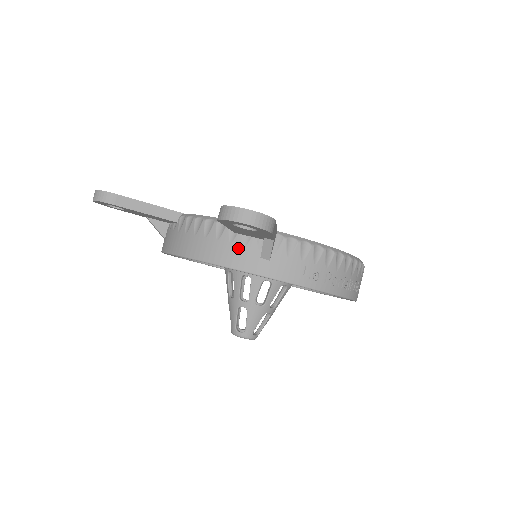
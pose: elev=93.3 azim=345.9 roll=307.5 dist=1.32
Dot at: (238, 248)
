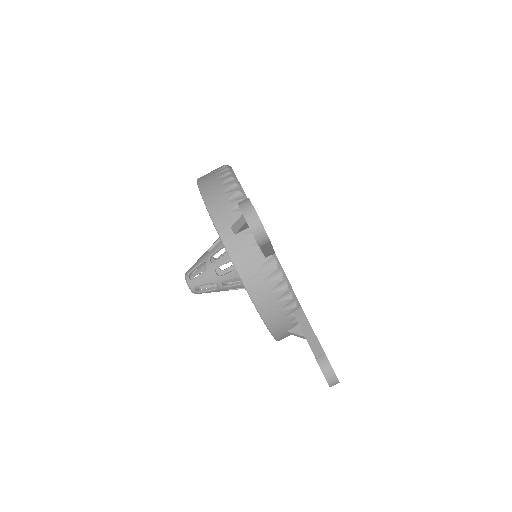
Dot at: (285, 322)
